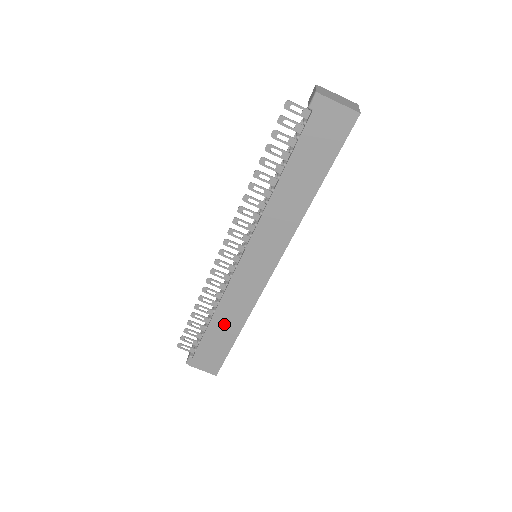
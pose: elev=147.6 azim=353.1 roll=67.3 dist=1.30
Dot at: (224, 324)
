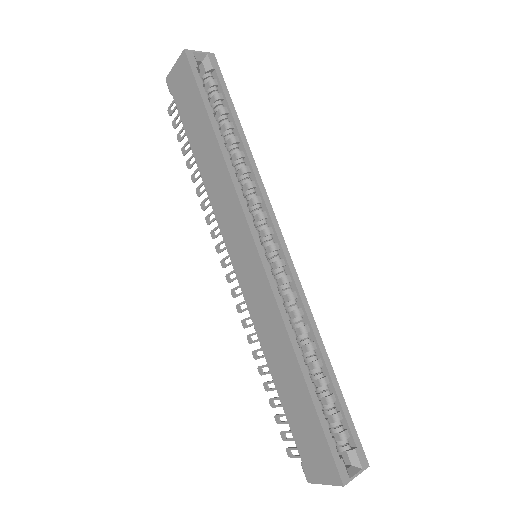
Dot at: (283, 372)
